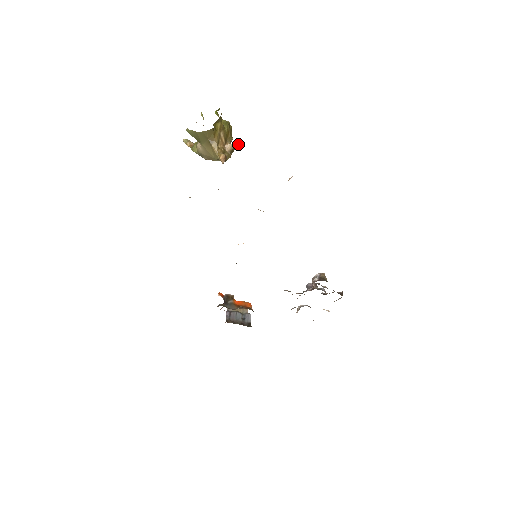
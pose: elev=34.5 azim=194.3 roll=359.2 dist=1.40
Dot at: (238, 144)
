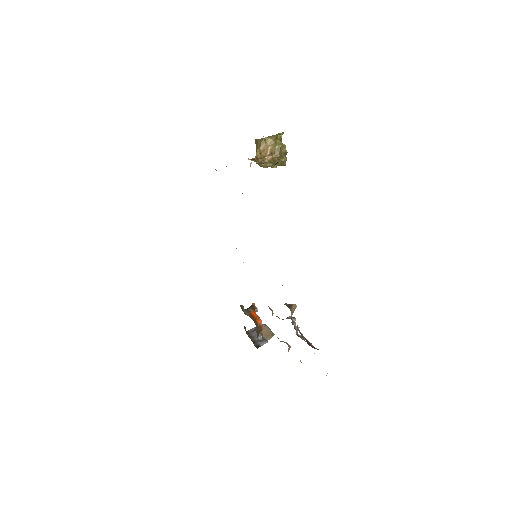
Dot at: (275, 158)
